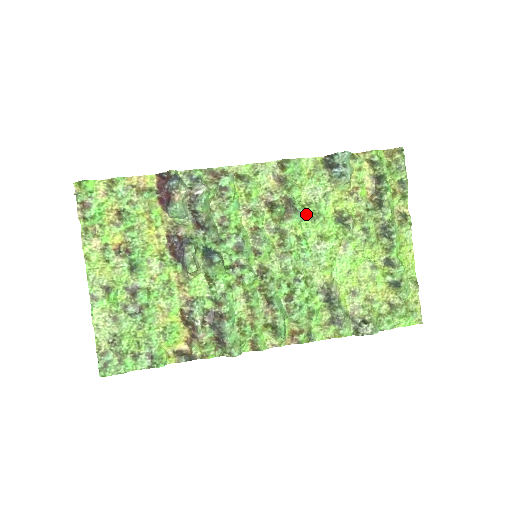
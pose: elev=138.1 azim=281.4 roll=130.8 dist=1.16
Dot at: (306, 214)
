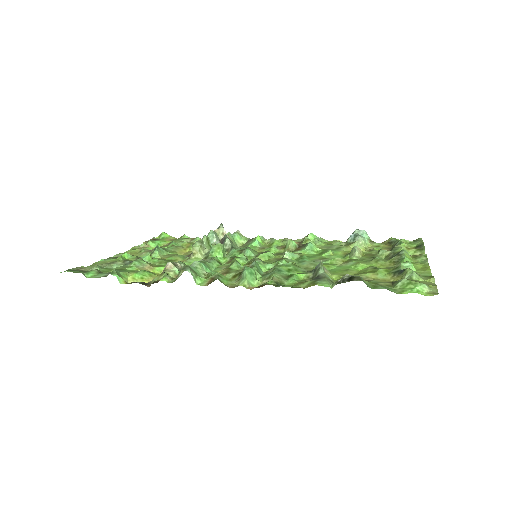
Dot at: (316, 252)
